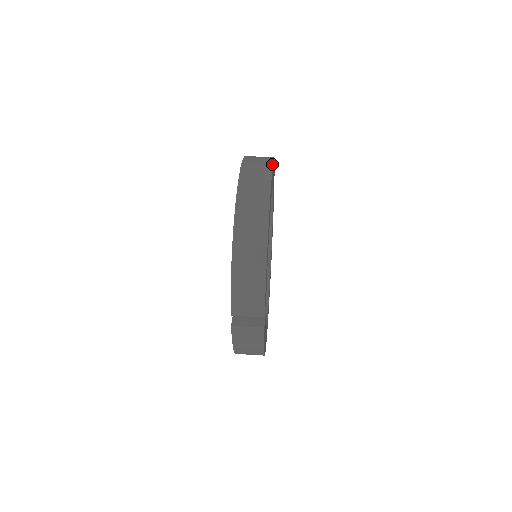
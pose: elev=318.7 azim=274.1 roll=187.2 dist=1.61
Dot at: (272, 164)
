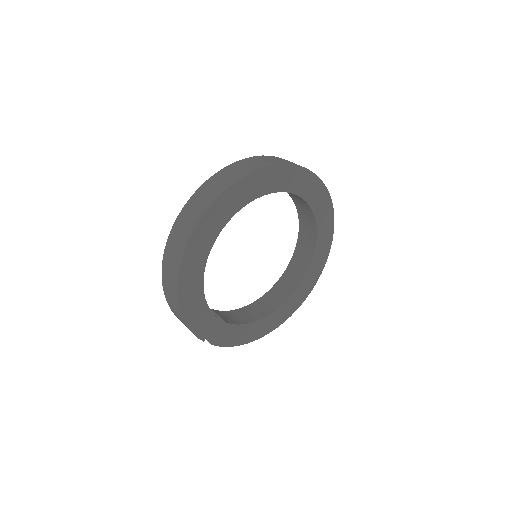
Dot at: (204, 213)
